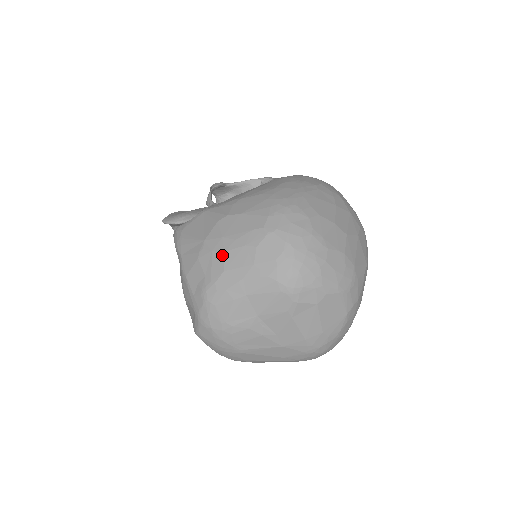
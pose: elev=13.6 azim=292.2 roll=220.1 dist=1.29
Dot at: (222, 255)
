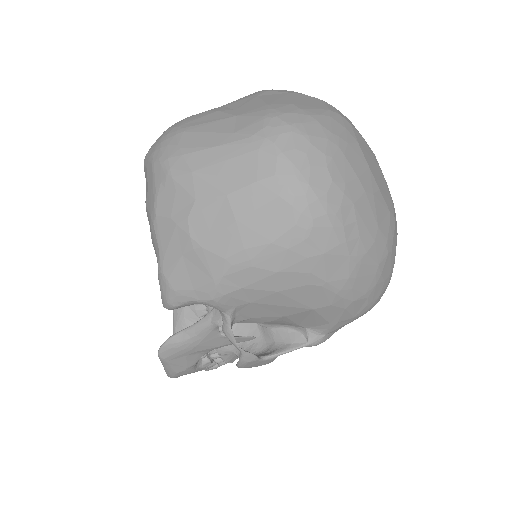
Dot at: occluded
